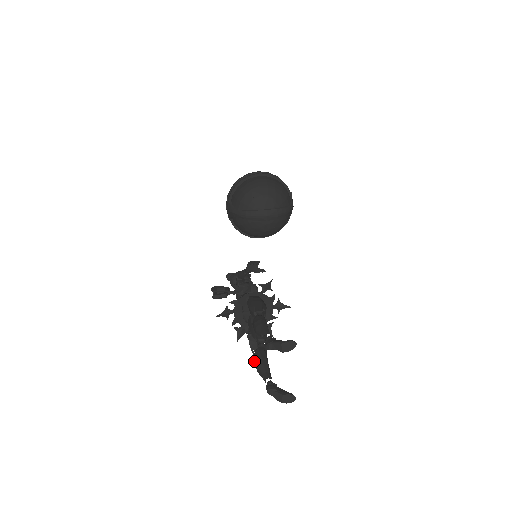
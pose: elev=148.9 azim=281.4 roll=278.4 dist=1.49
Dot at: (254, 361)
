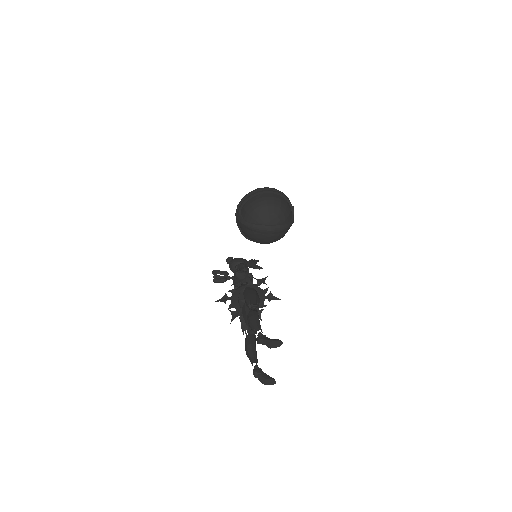
Dot at: (245, 346)
